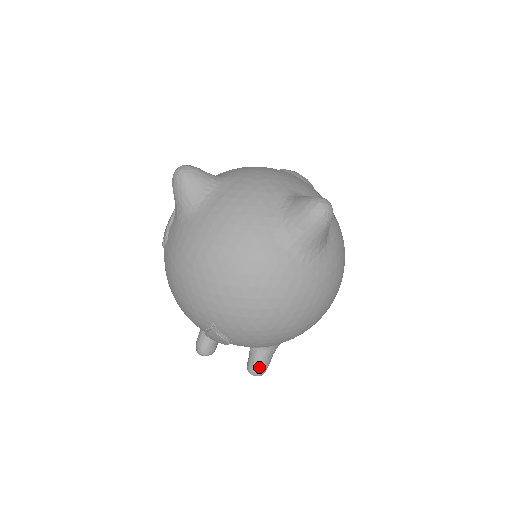
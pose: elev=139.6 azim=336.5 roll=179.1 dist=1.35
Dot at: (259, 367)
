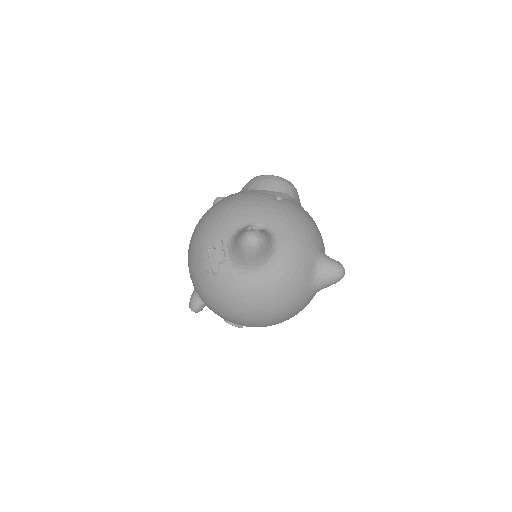
Dot at: occluded
